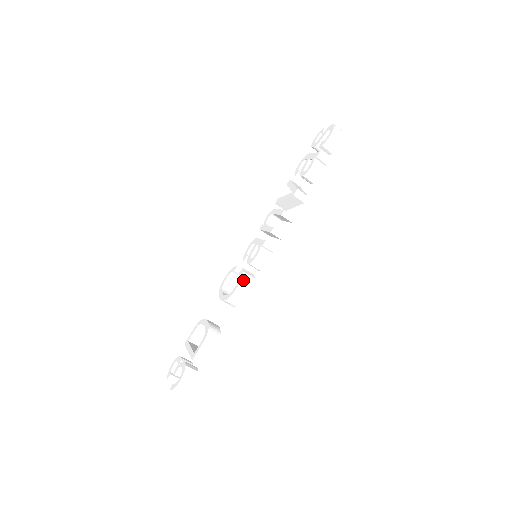
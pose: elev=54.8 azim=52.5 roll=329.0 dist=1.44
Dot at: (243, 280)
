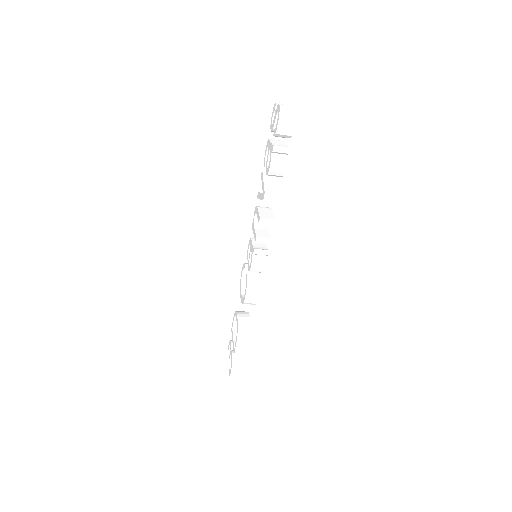
Dot at: (249, 287)
